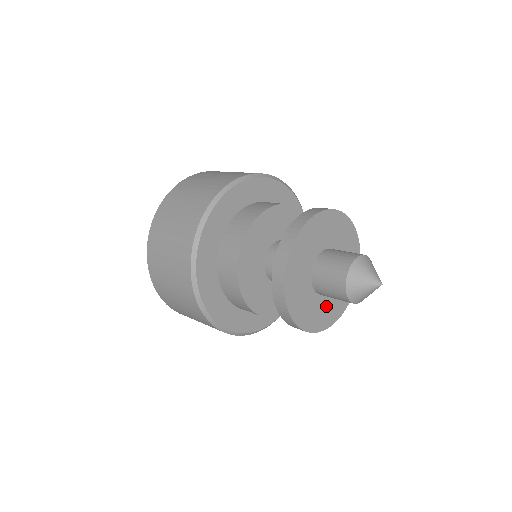
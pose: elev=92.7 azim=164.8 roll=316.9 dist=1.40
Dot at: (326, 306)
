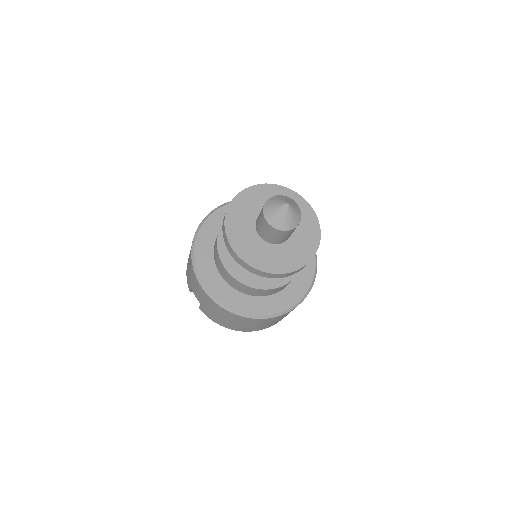
Dot at: (258, 248)
